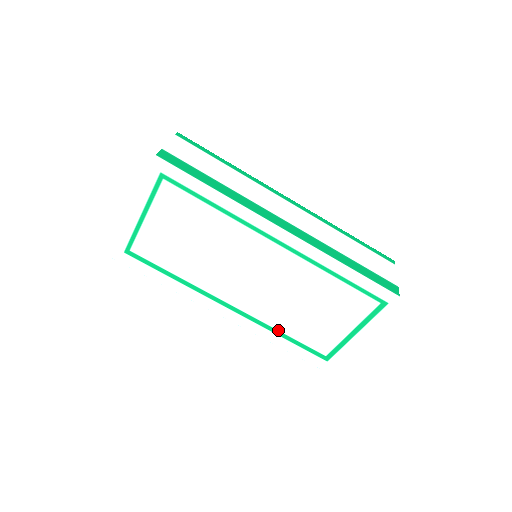
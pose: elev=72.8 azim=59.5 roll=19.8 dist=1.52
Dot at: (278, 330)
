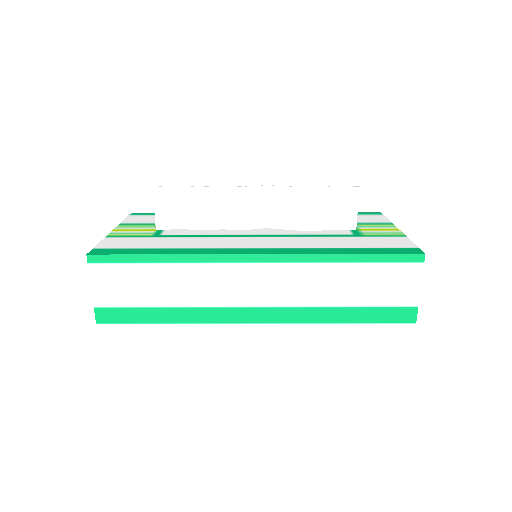
Dot at: occluded
